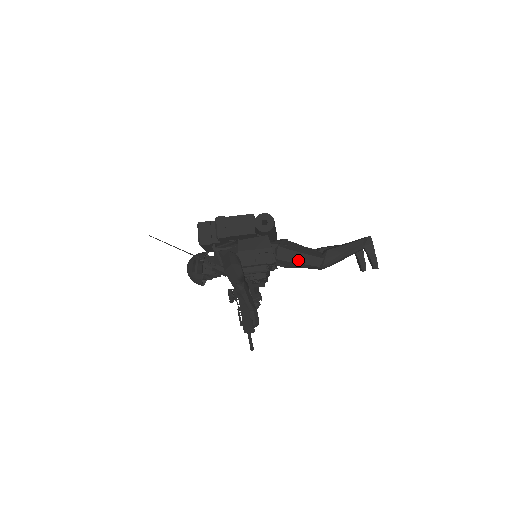
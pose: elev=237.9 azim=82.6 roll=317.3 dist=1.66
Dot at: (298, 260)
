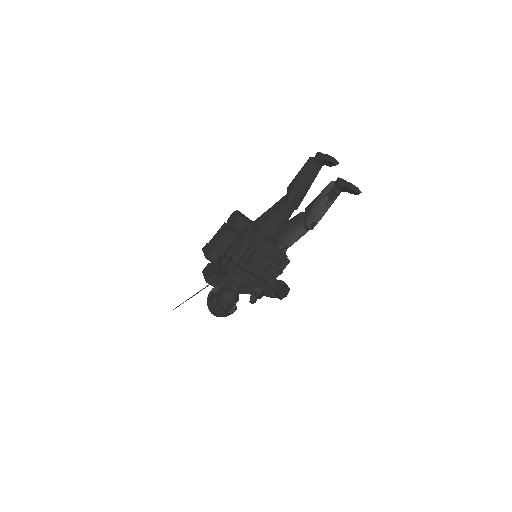
Dot at: (270, 215)
